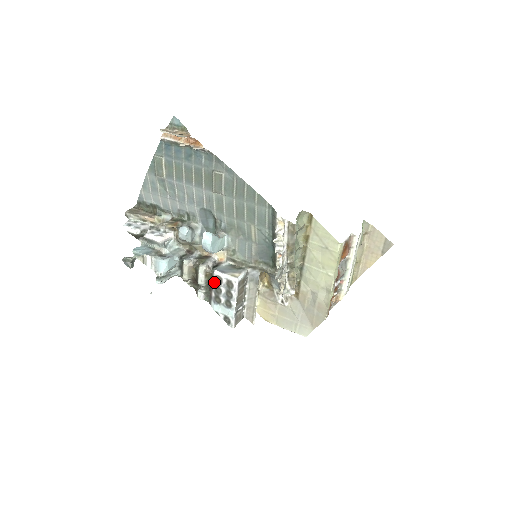
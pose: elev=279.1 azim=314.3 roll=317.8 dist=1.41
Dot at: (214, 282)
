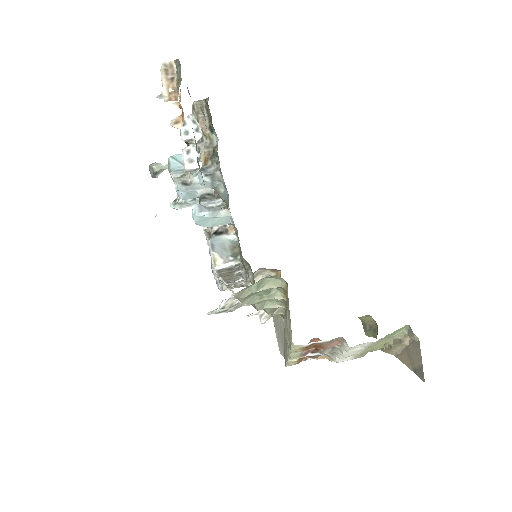
Dot at: occluded
